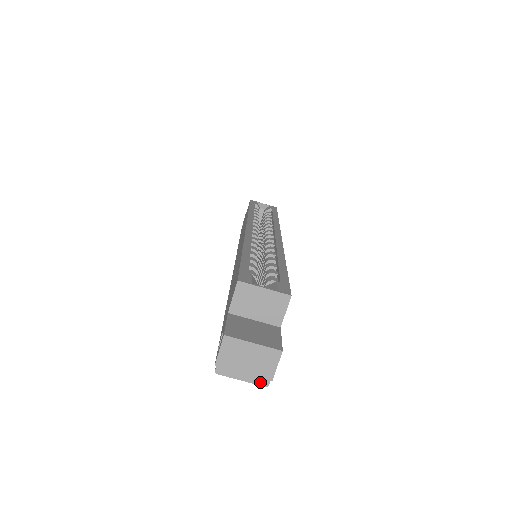
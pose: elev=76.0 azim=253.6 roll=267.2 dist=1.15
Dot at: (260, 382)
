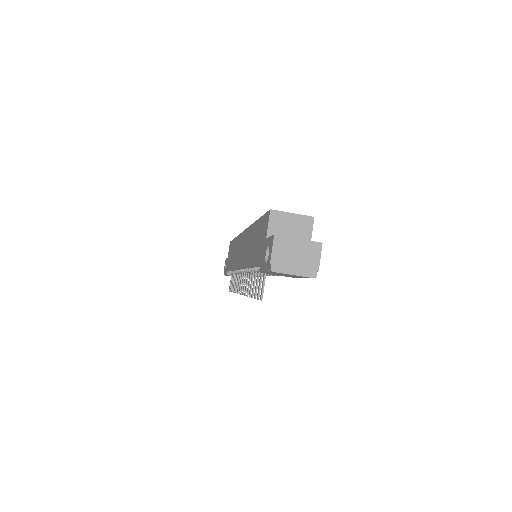
Dot at: (309, 274)
